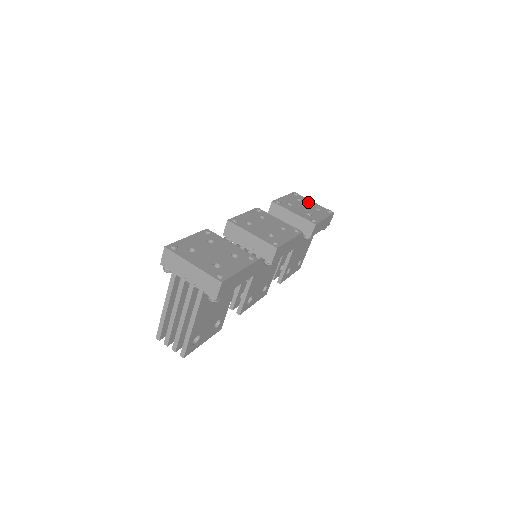
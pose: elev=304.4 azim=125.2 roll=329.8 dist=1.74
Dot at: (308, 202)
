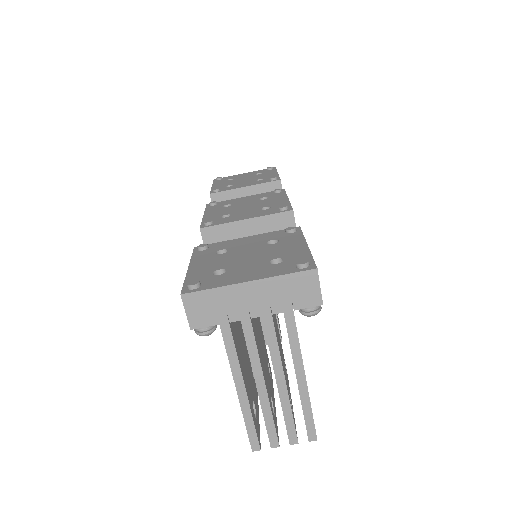
Dot at: (240, 176)
